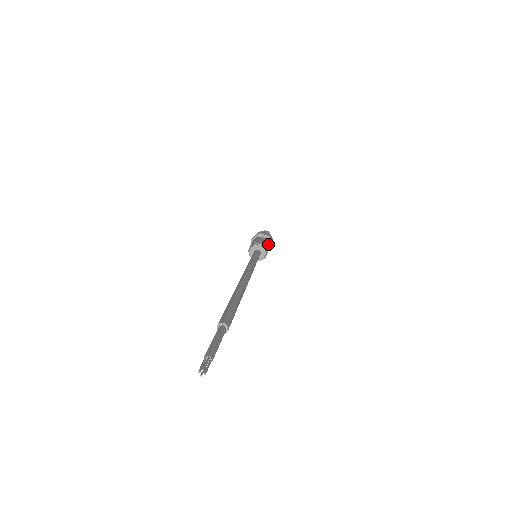
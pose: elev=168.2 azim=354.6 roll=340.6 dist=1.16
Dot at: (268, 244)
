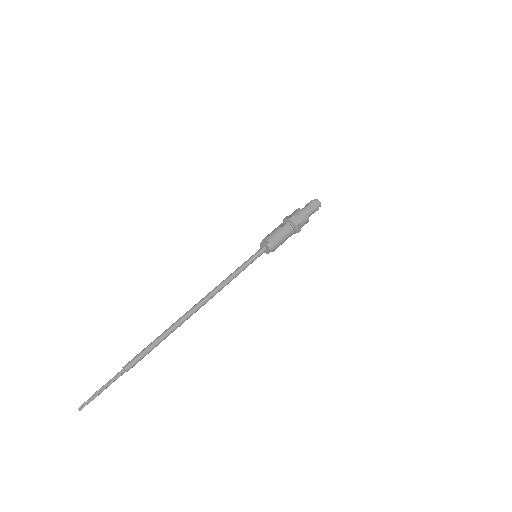
Dot at: (280, 231)
